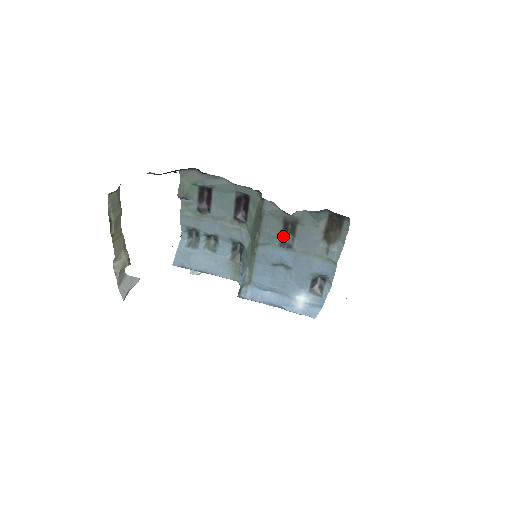
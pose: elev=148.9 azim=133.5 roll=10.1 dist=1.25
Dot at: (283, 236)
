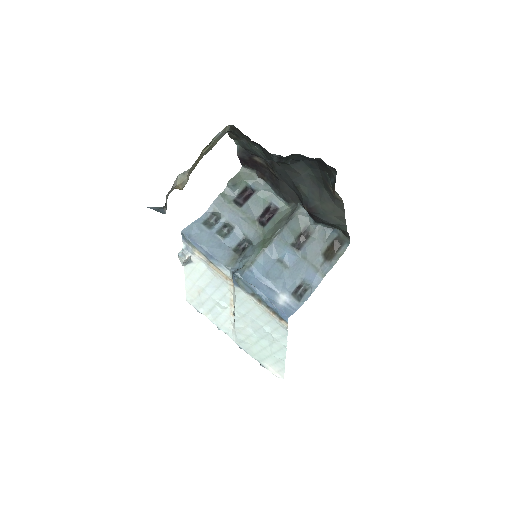
Dot at: (296, 240)
